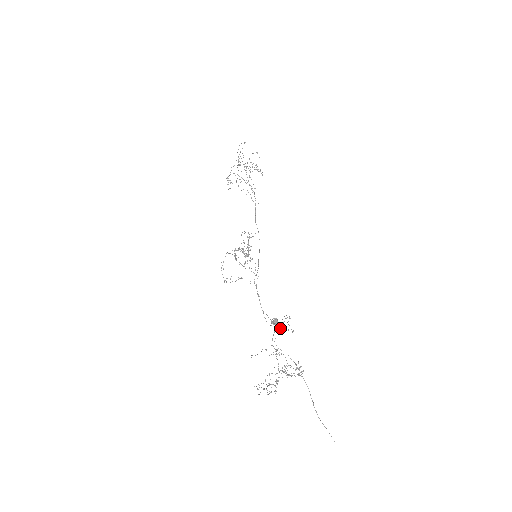
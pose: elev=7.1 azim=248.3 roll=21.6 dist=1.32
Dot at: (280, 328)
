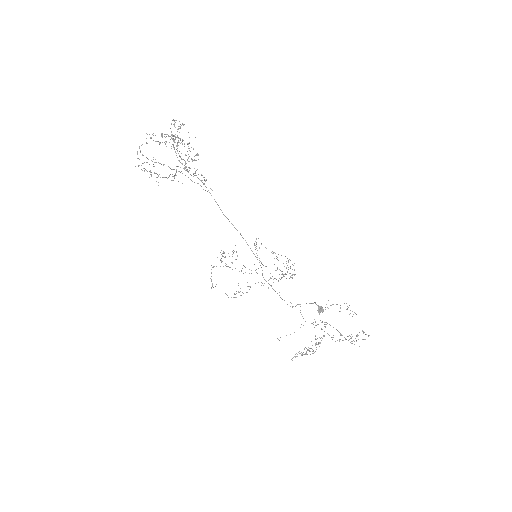
Dot at: occluded
